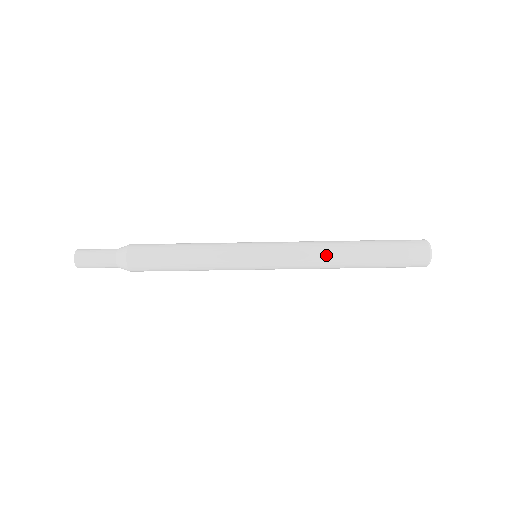
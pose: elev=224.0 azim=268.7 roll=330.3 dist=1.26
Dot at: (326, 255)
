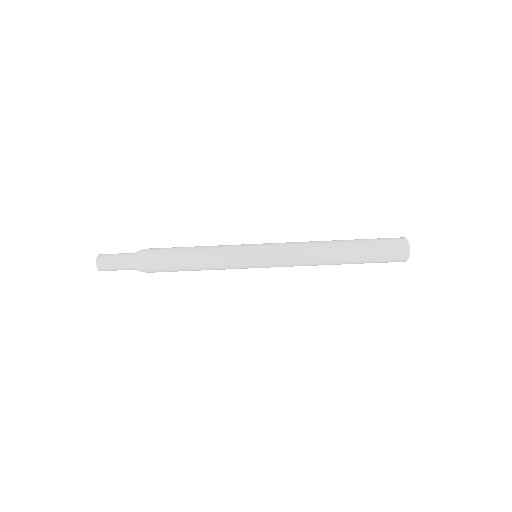
Dot at: (317, 248)
